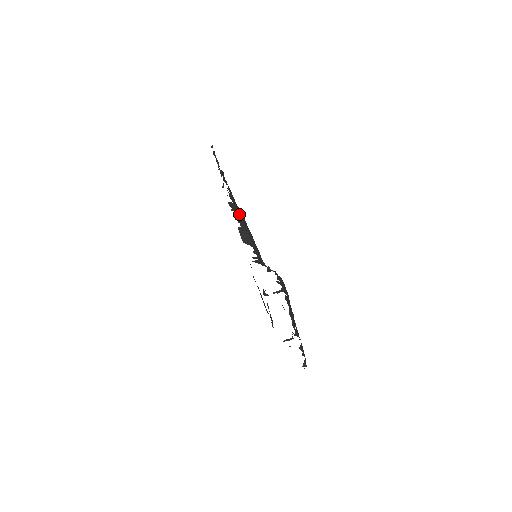
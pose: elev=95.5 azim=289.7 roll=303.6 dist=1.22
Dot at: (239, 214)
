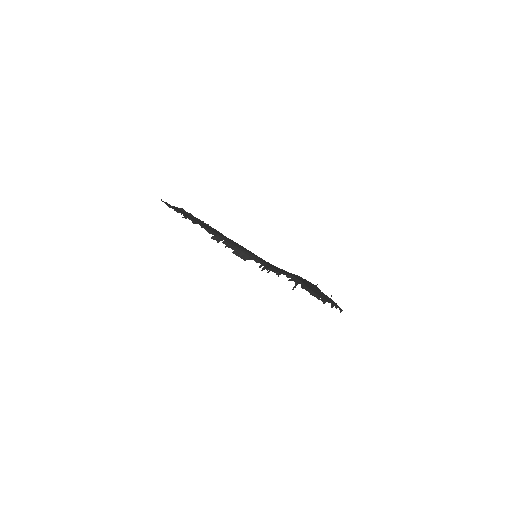
Dot at: (225, 242)
